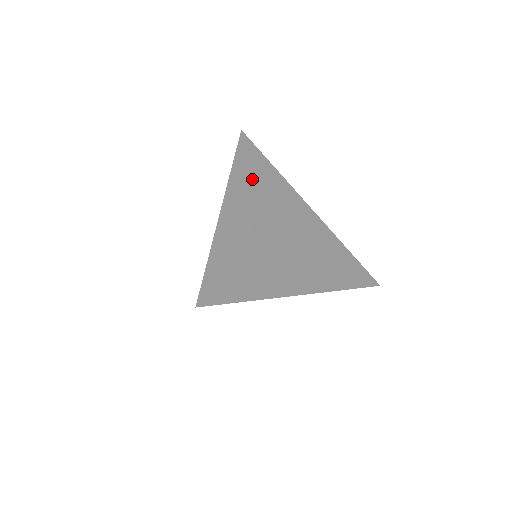
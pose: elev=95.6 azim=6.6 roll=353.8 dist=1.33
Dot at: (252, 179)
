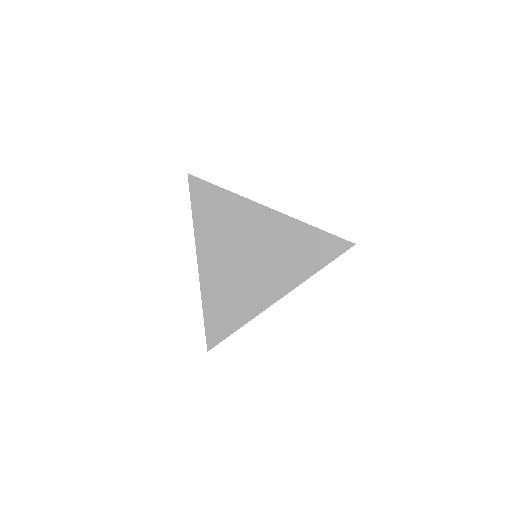
Dot at: (211, 220)
